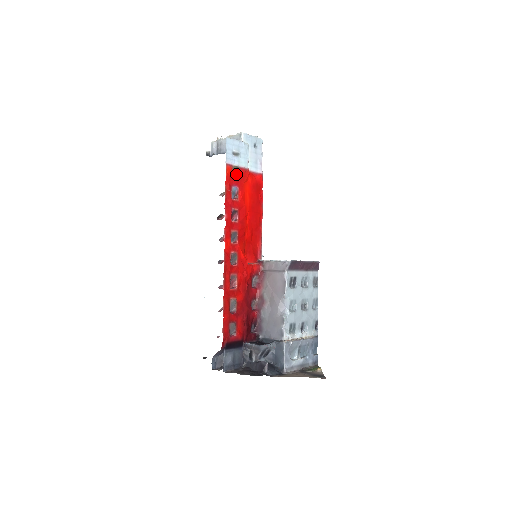
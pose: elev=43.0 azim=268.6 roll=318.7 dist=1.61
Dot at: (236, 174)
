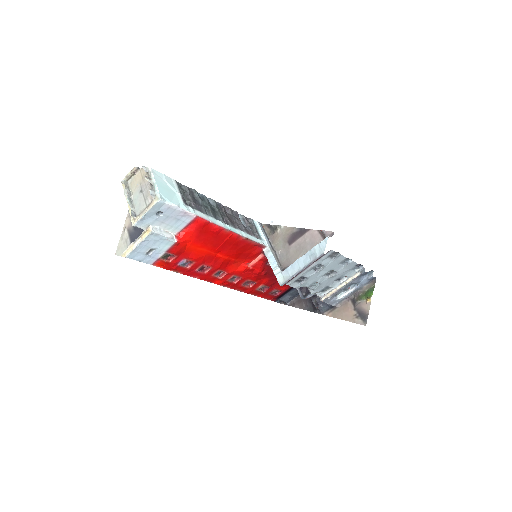
Dot at: (170, 254)
